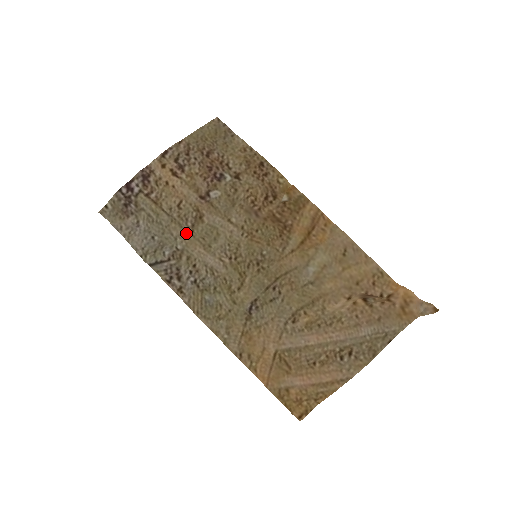
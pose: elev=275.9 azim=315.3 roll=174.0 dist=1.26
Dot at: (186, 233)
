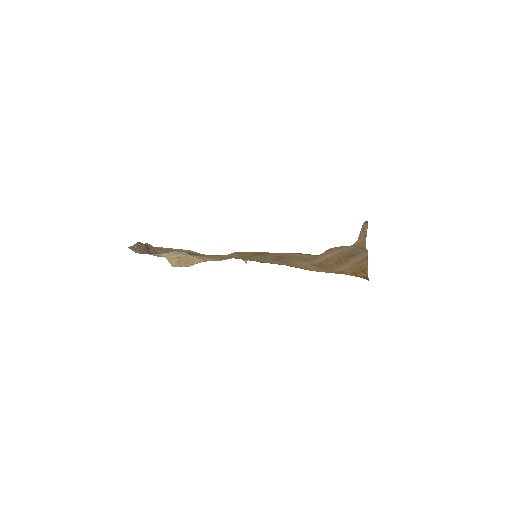
Dot at: occluded
